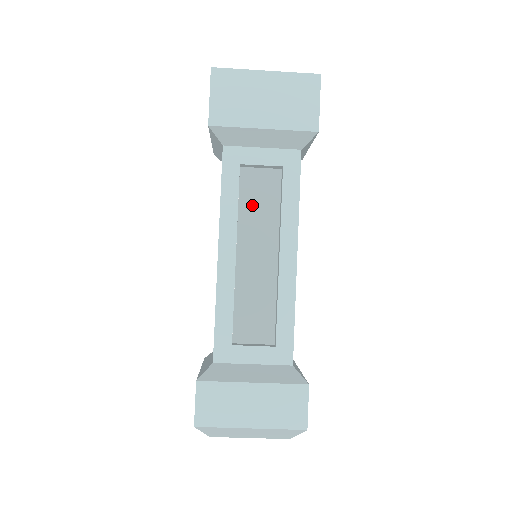
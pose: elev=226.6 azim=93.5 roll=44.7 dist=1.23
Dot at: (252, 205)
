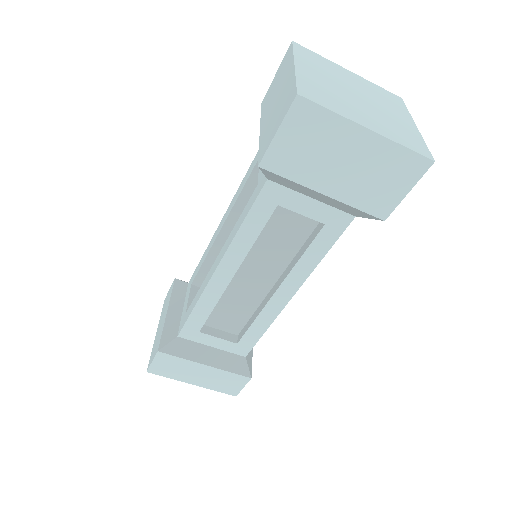
Dot at: (272, 236)
